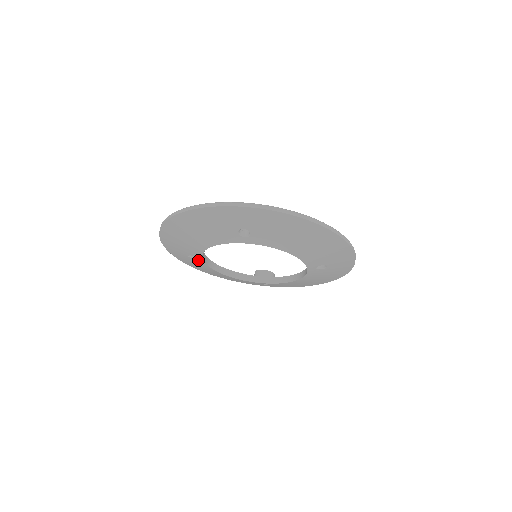
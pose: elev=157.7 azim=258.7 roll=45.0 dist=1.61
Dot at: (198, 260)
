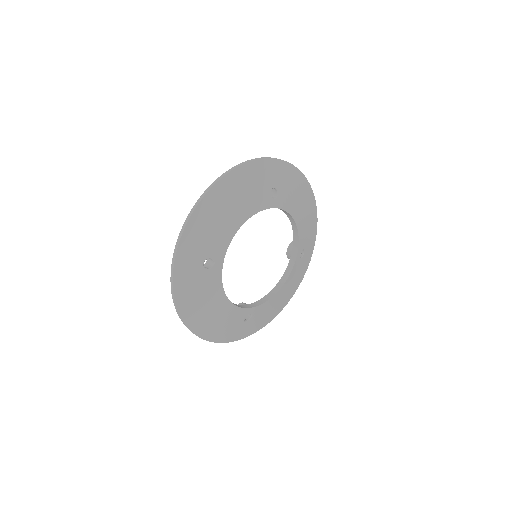
Dot at: (214, 267)
